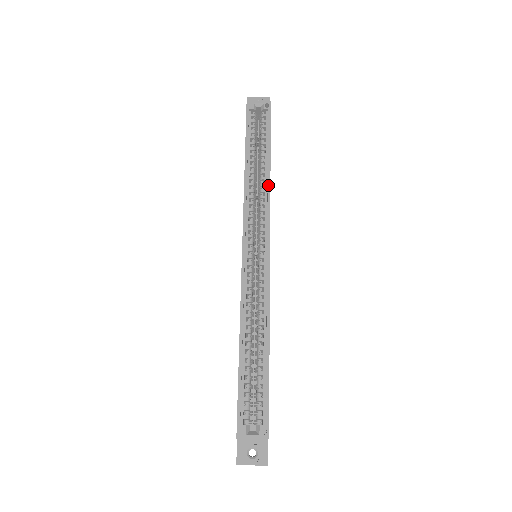
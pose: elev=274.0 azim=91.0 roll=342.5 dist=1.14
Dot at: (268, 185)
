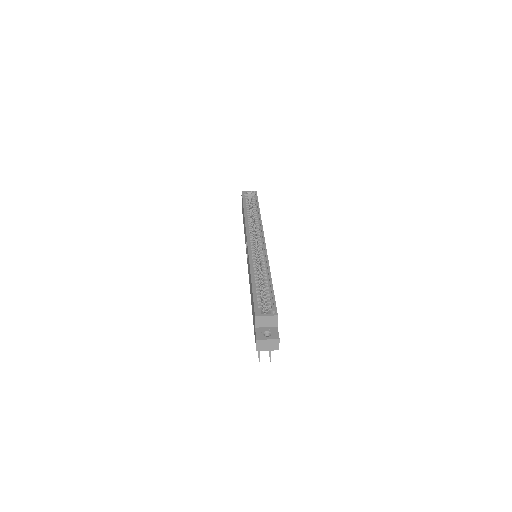
Dot at: (260, 218)
